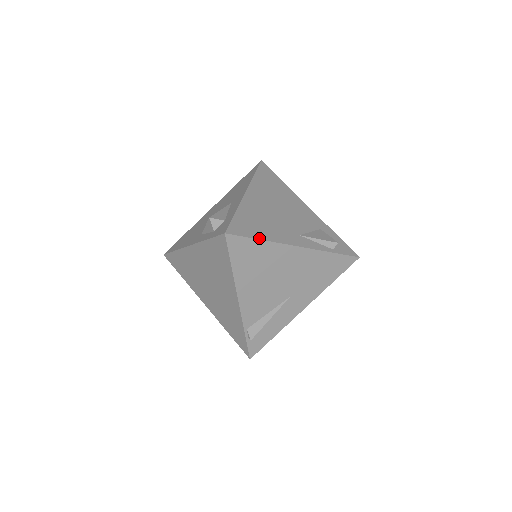
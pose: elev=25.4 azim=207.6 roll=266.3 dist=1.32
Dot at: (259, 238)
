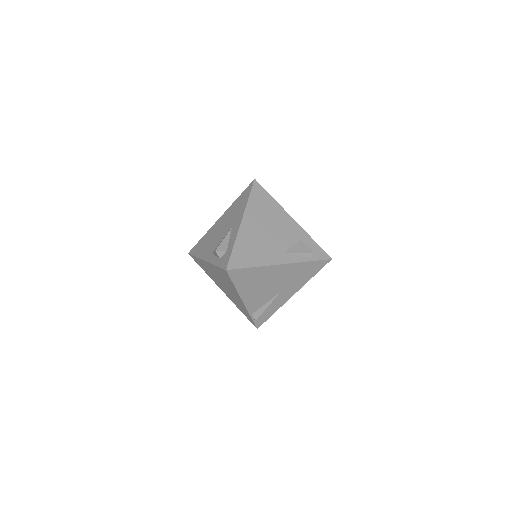
Dot at: (252, 266)
